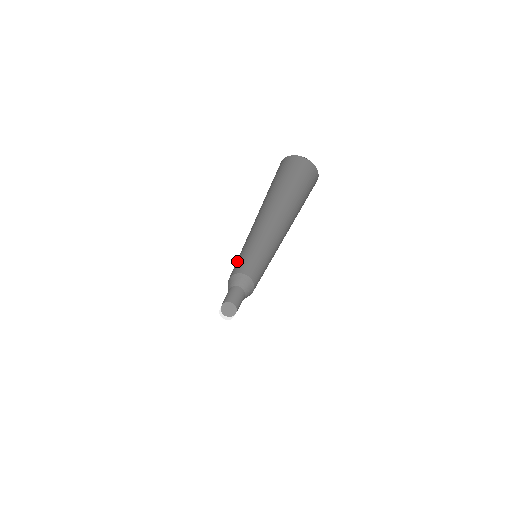
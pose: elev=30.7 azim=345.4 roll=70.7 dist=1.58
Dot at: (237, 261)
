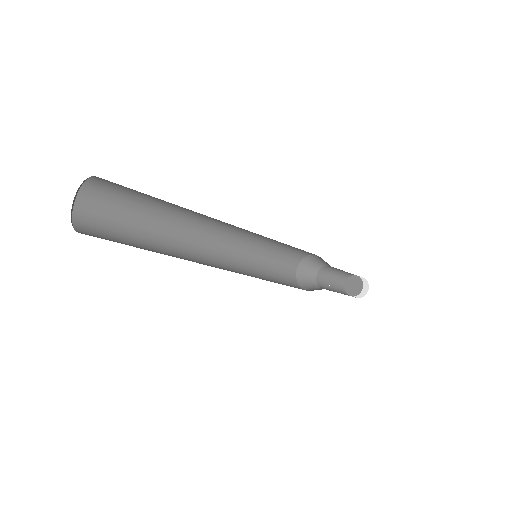
Dot at: (268, 267)
